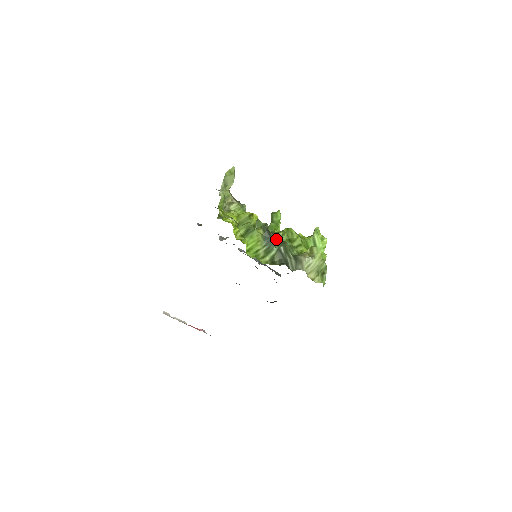
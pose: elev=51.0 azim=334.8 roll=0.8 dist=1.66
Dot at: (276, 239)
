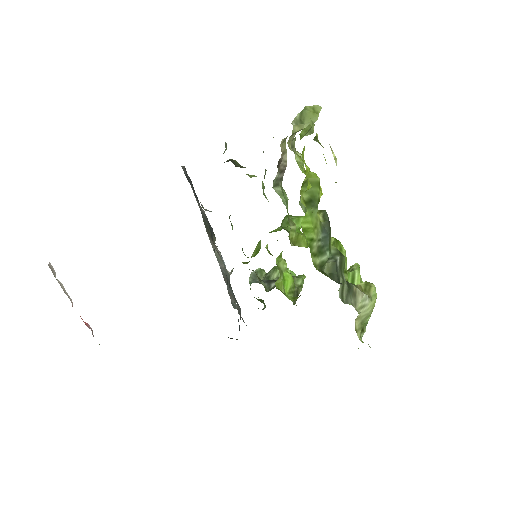
Dot at: (330, 242)
